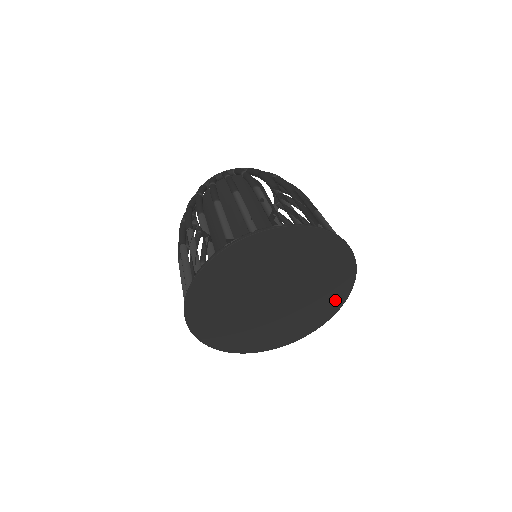
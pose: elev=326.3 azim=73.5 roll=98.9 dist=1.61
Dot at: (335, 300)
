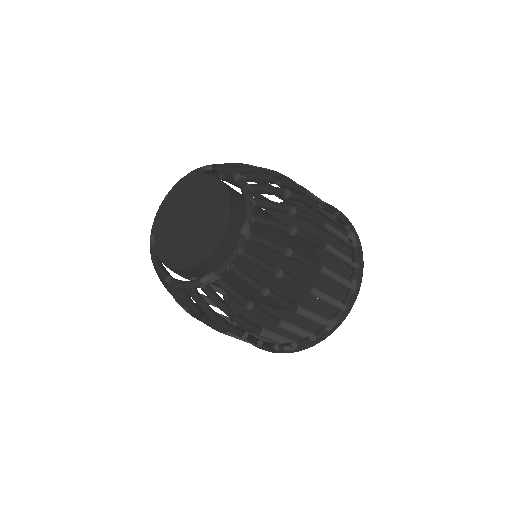
Dot at: occluded
